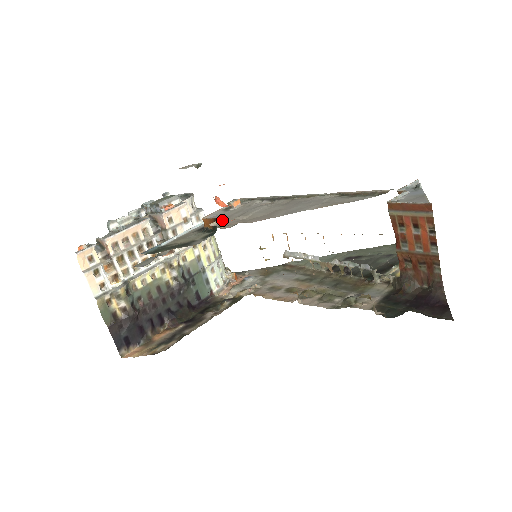
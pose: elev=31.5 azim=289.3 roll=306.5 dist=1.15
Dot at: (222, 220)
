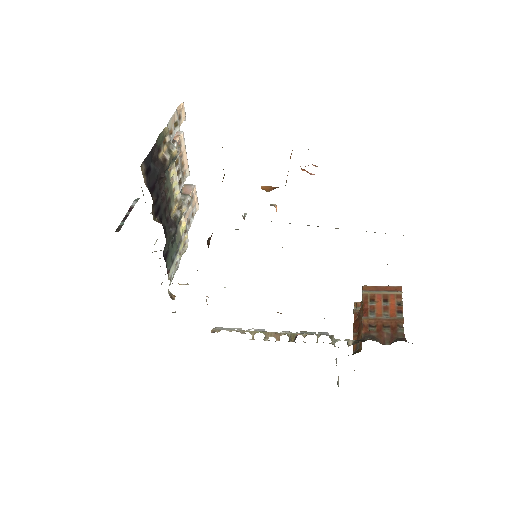
Dot at: occluded
